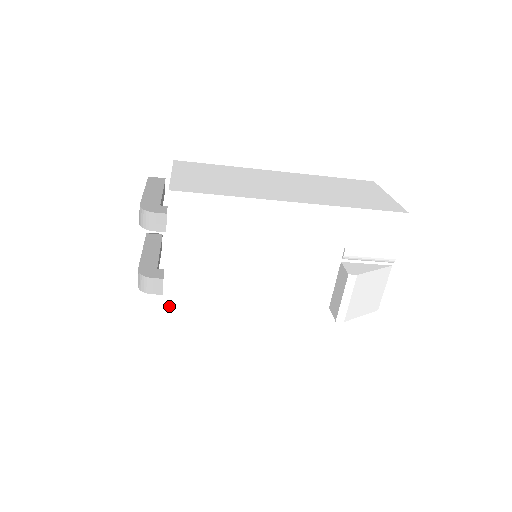
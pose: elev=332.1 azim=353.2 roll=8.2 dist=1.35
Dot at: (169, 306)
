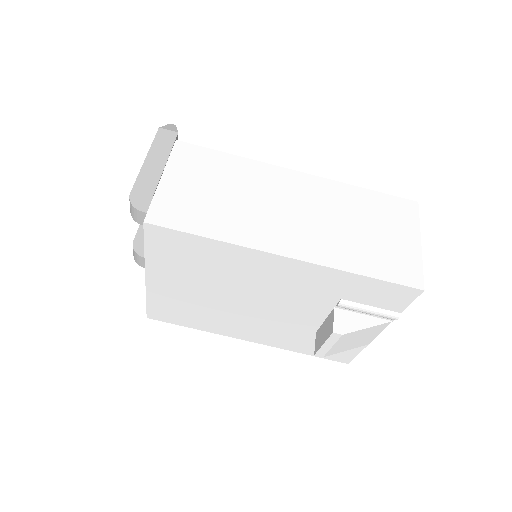
Dot at: (153, 298)
